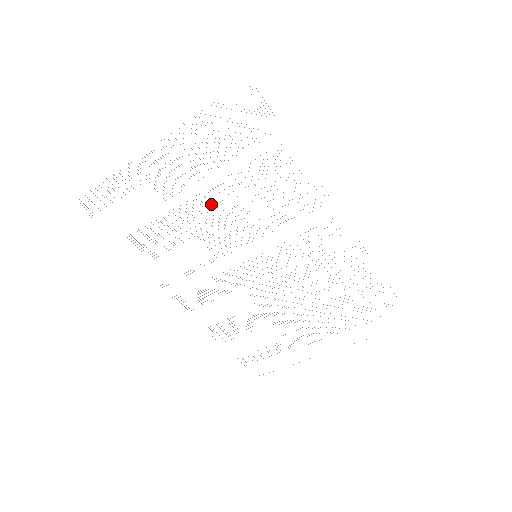
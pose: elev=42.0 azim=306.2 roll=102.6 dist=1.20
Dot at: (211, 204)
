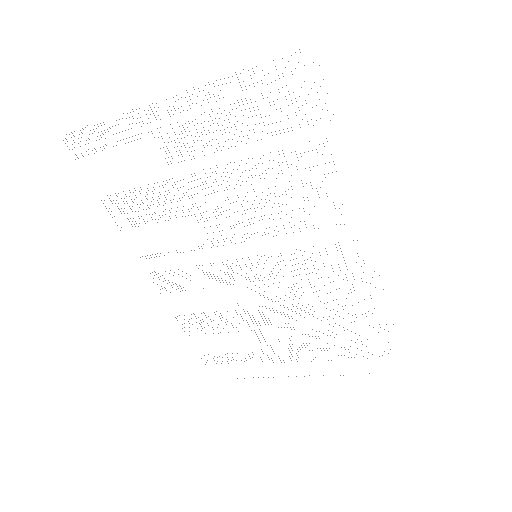
Dot at: (221, 184)
